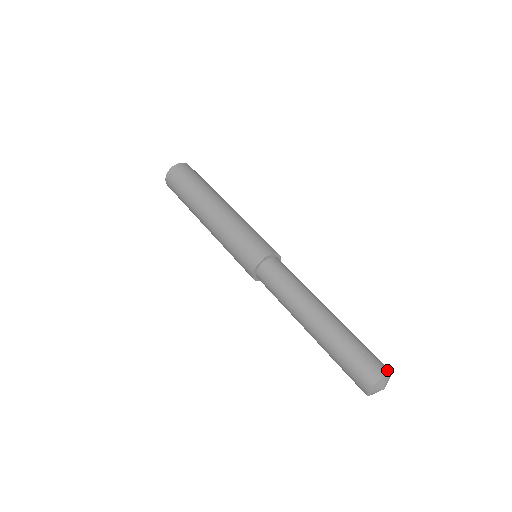
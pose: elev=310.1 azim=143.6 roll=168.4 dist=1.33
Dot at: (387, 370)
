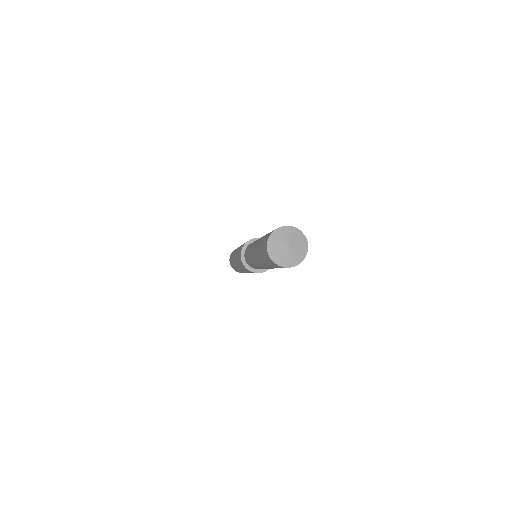
Dot at: (281, 227)
